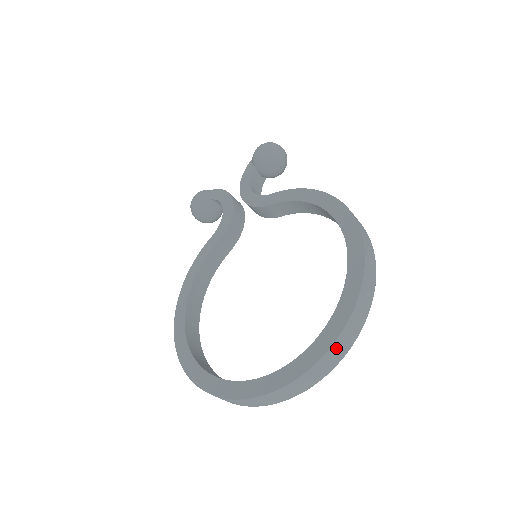
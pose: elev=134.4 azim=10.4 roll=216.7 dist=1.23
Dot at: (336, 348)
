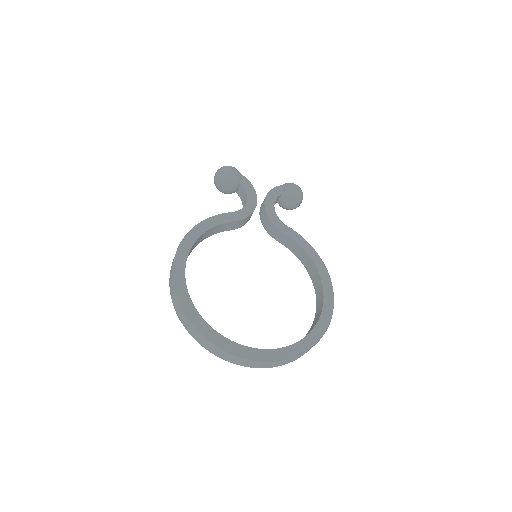
Dot at: (291, 359)
